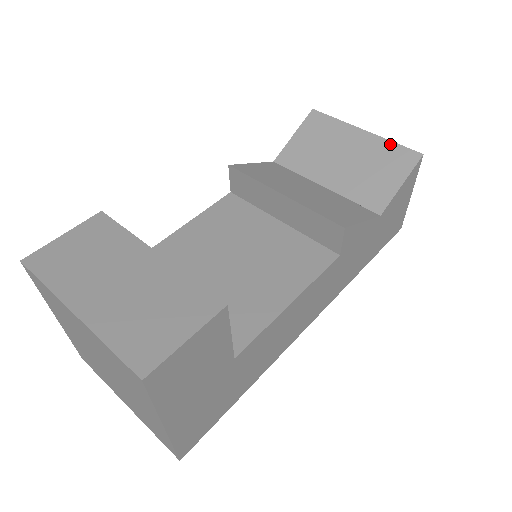
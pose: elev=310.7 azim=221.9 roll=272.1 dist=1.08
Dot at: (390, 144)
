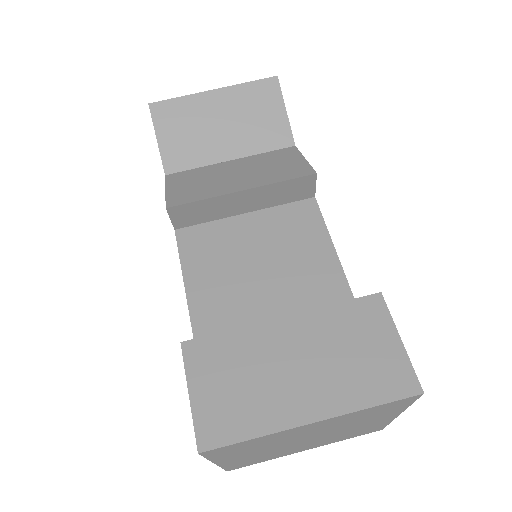
Dot at: (246, 86)
